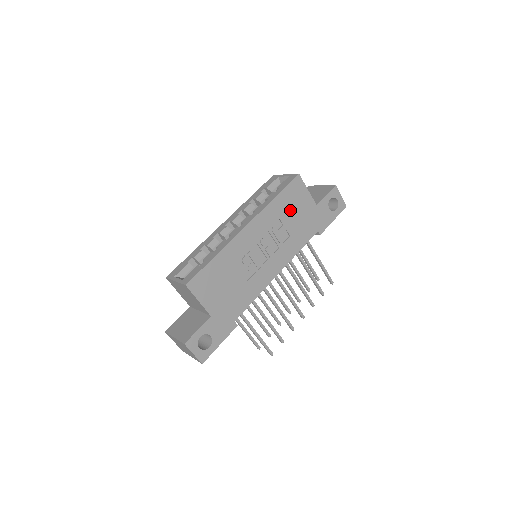
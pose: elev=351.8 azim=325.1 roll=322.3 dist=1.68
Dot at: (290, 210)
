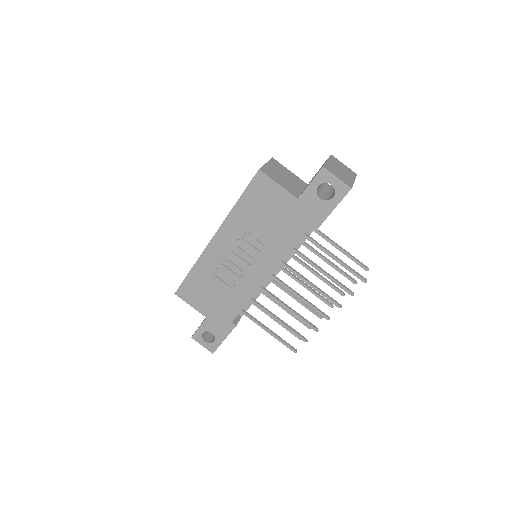
Dot at: (260, 212)
